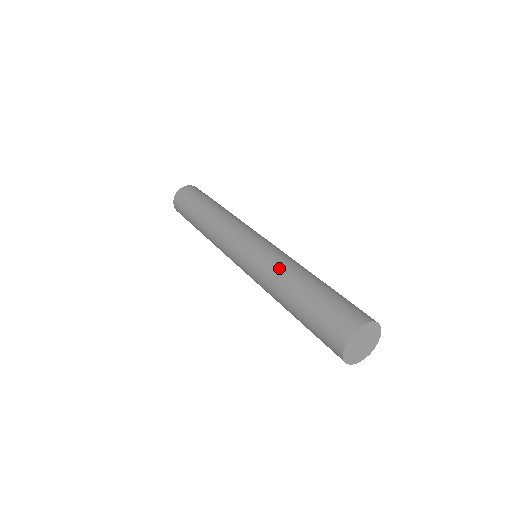
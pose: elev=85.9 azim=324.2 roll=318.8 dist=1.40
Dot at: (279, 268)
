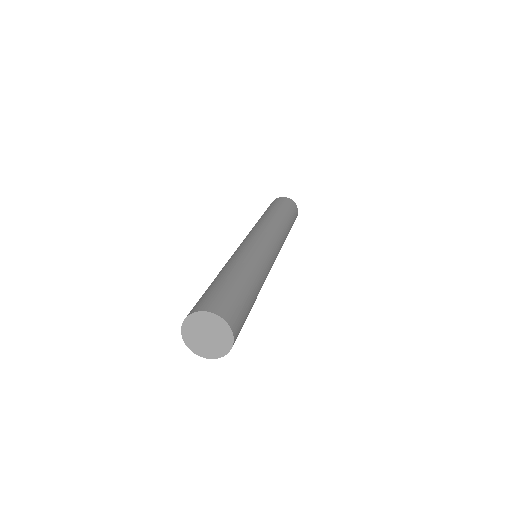
Dot at: (229, 260)
